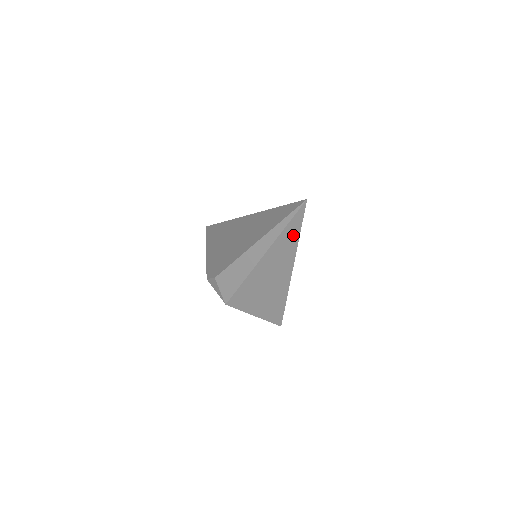
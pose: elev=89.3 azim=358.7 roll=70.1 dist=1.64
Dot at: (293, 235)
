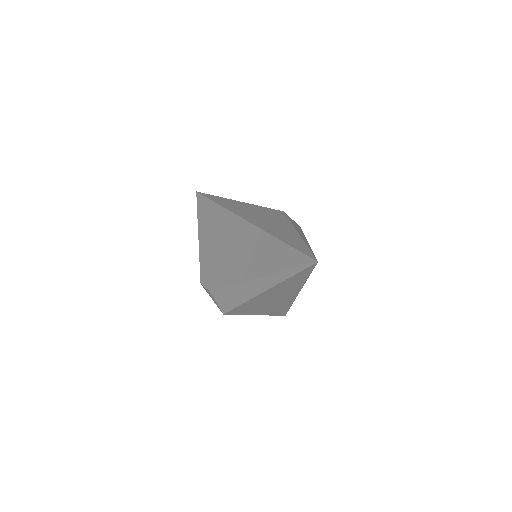
Dot at: (299, 279)
